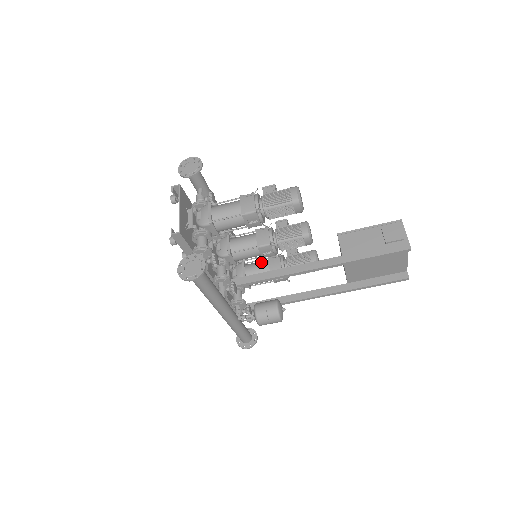
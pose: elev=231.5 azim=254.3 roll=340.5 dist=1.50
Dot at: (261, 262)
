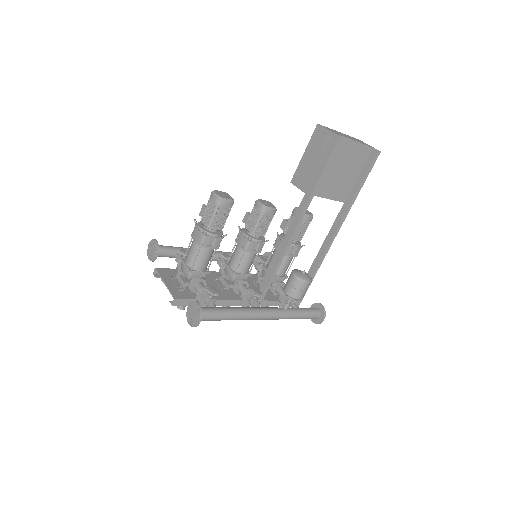
Dot at: (272, 254)
